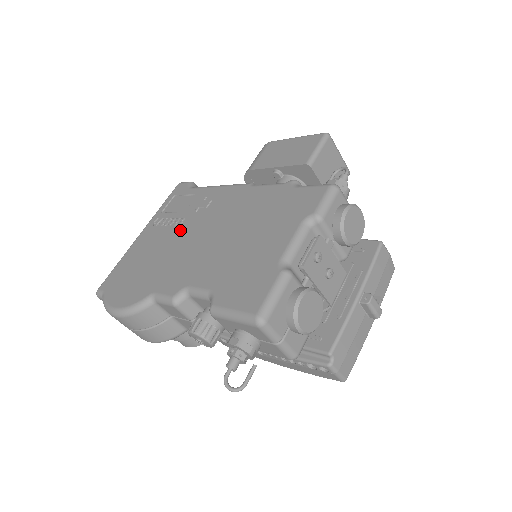
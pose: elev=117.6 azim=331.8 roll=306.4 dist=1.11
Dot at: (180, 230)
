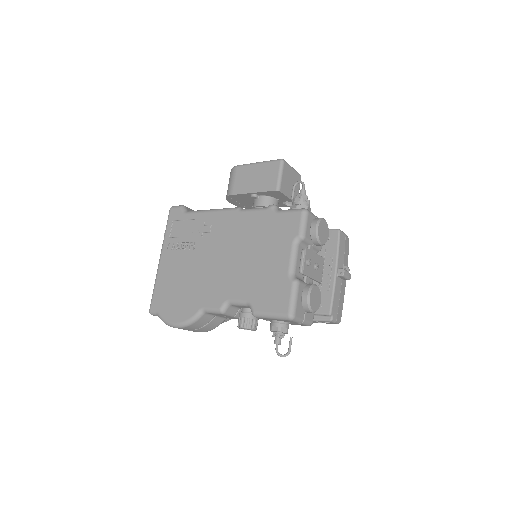
Dot at: (196, 254)
